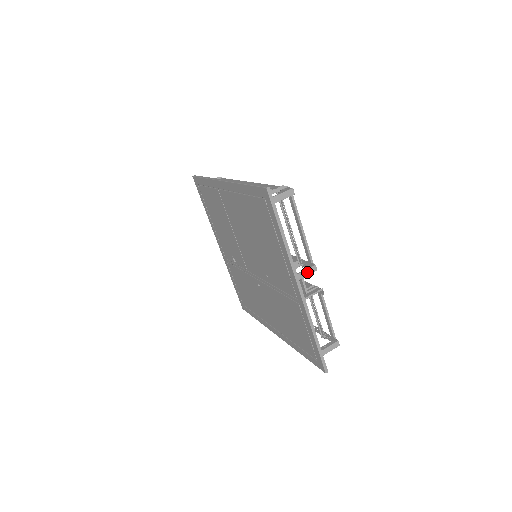
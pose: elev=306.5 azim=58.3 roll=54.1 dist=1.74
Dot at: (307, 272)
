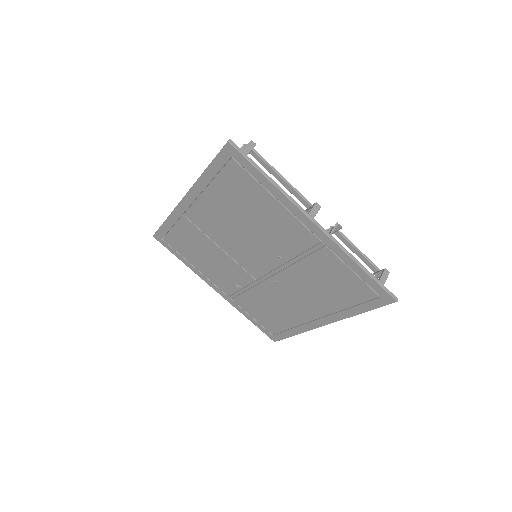
Dot at: (313, 212)
